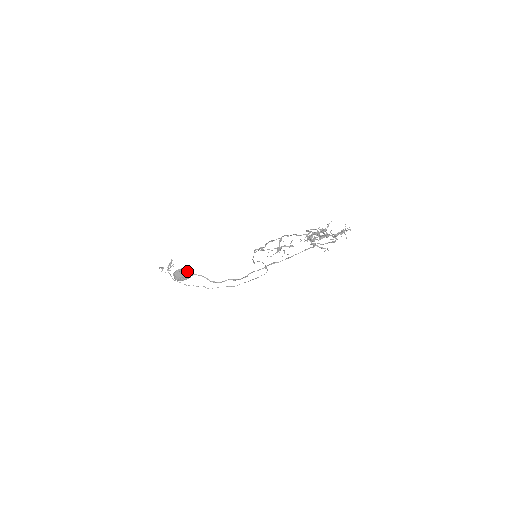
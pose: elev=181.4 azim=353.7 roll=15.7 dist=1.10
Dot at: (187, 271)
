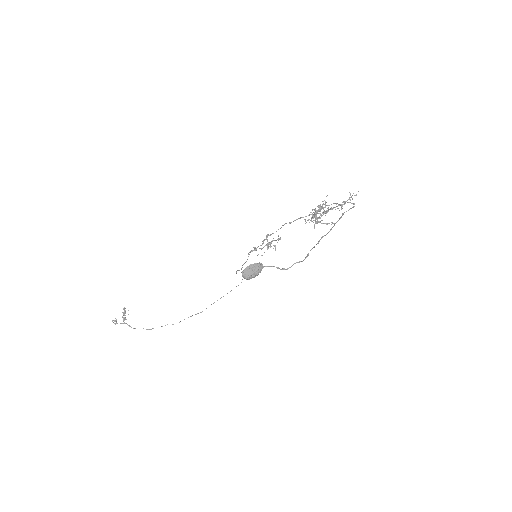
Dot at: (258, 265)
